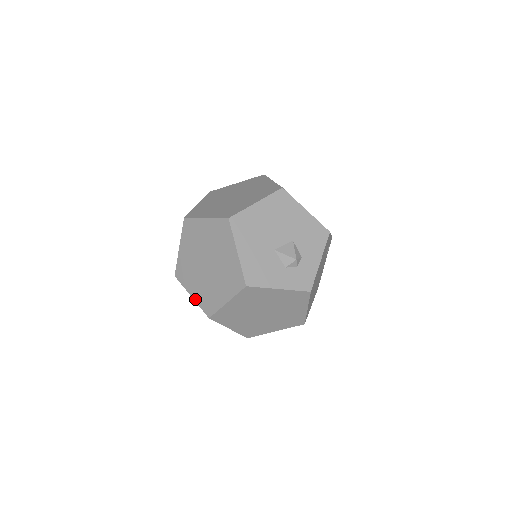
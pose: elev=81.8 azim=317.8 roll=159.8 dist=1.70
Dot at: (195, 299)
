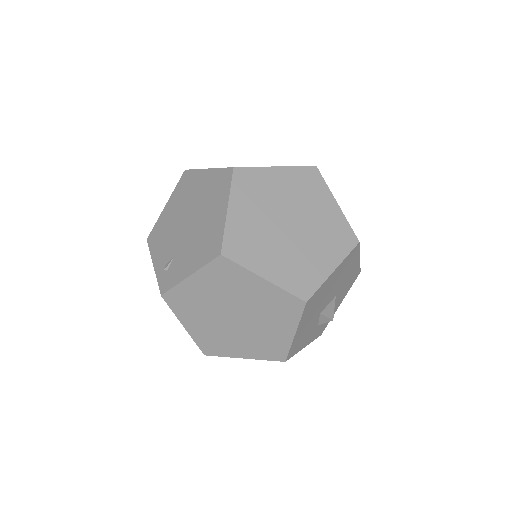
Dot at: (190, 332)
